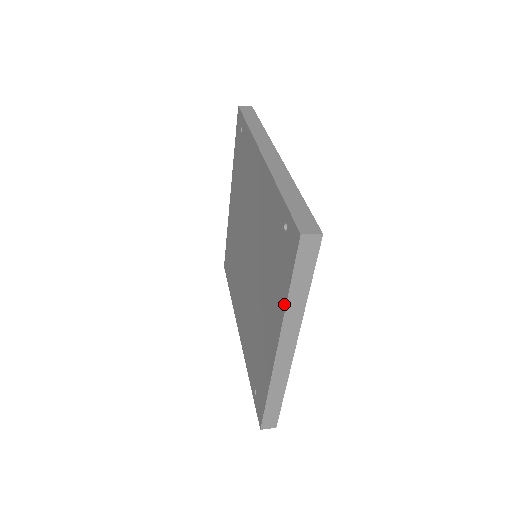
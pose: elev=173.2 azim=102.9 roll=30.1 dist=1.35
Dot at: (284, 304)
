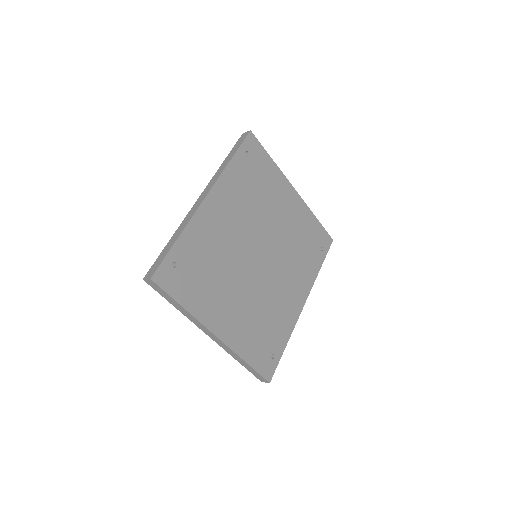
Dot at: occluded
